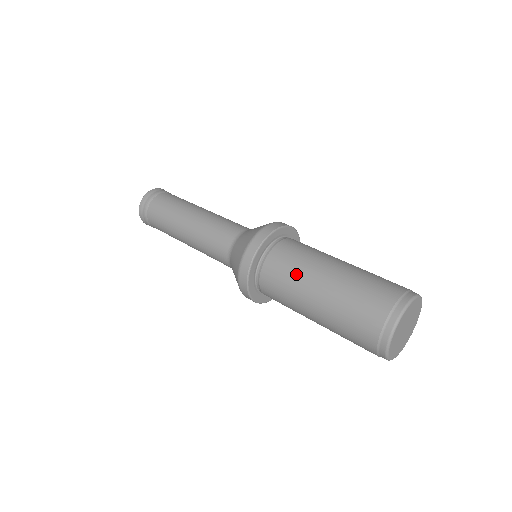
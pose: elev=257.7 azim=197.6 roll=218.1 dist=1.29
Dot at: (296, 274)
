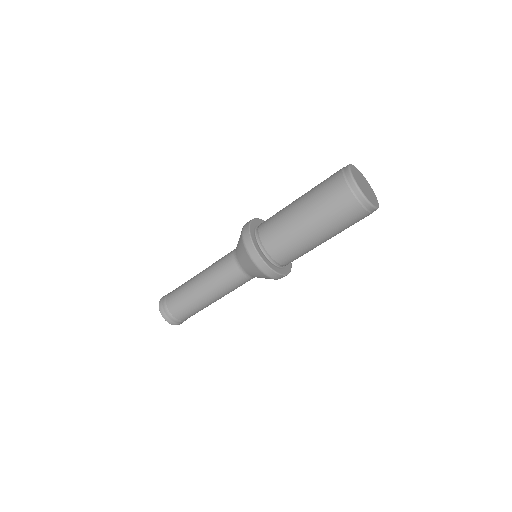
Dot at: (291, 239)
